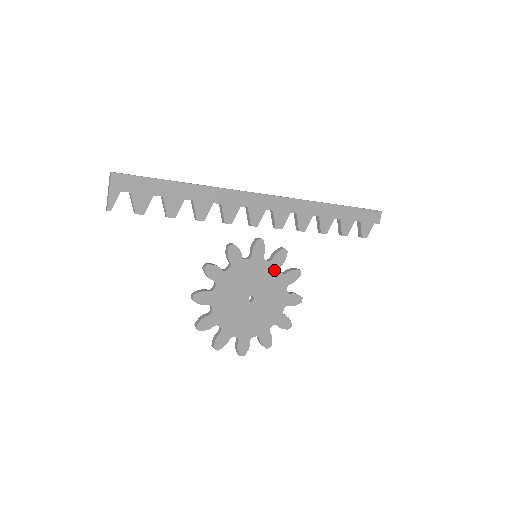
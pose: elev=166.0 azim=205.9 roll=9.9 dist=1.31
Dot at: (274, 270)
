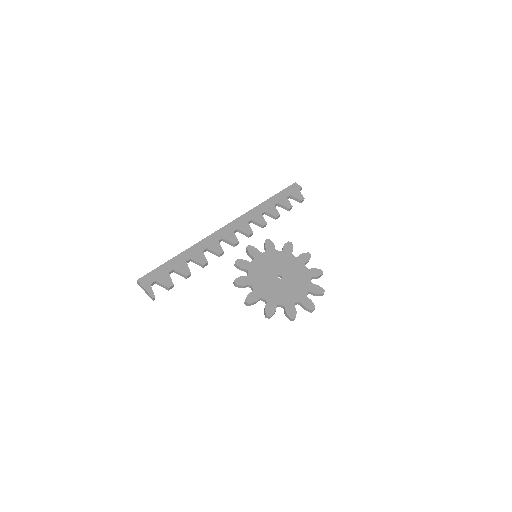
Dot at: (274, 253)
